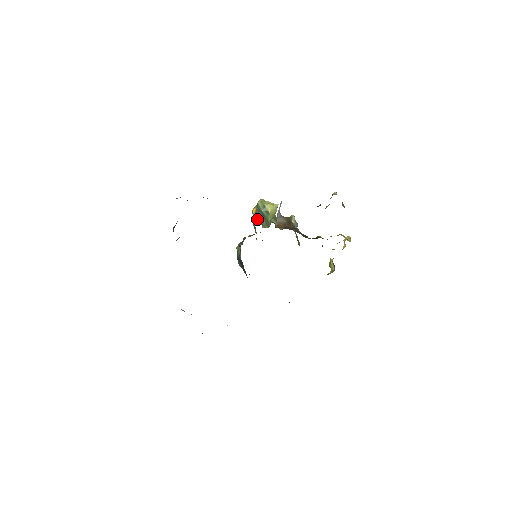
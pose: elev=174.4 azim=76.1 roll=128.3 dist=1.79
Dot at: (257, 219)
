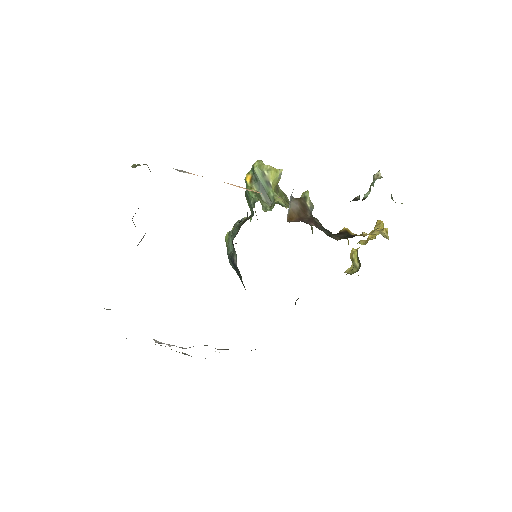
Dot at: (254, 196)
